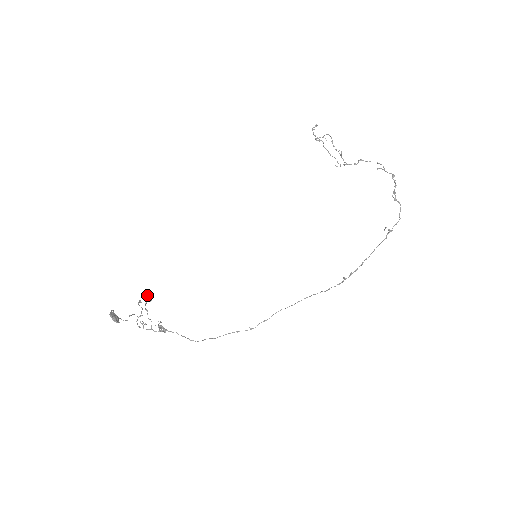
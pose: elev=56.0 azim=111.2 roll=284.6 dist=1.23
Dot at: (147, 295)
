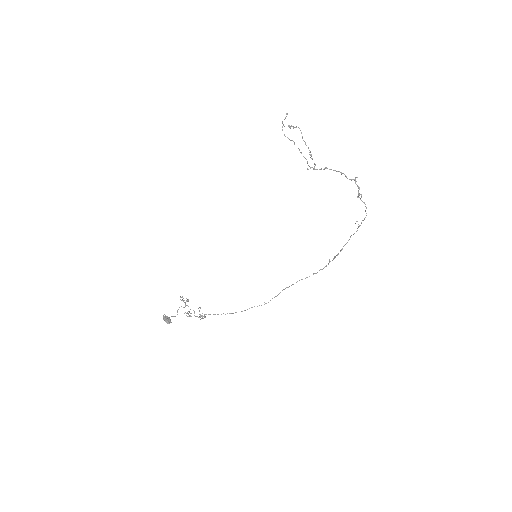
Dot at: (184, 300)
